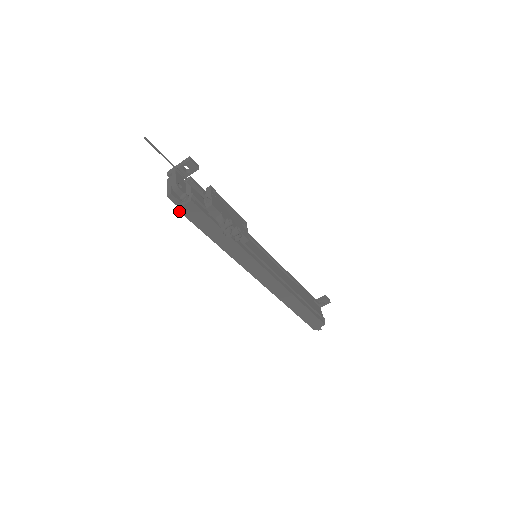
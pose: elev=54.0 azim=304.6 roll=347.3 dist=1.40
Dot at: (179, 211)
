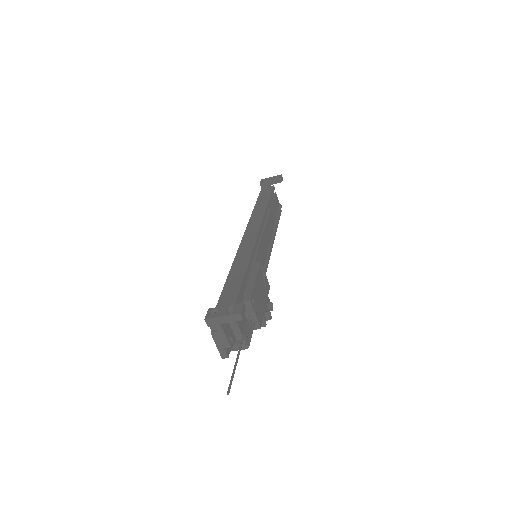
Dot at: occluded
